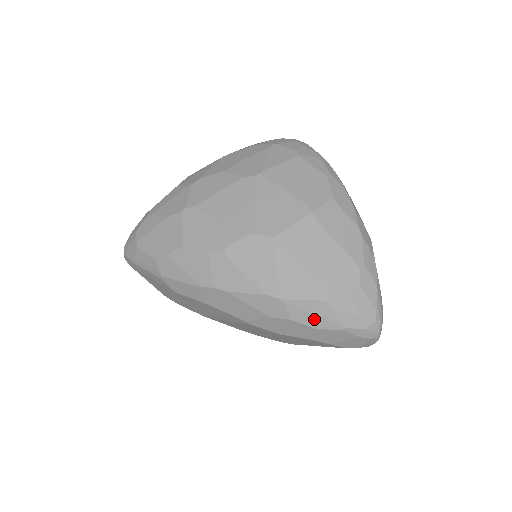
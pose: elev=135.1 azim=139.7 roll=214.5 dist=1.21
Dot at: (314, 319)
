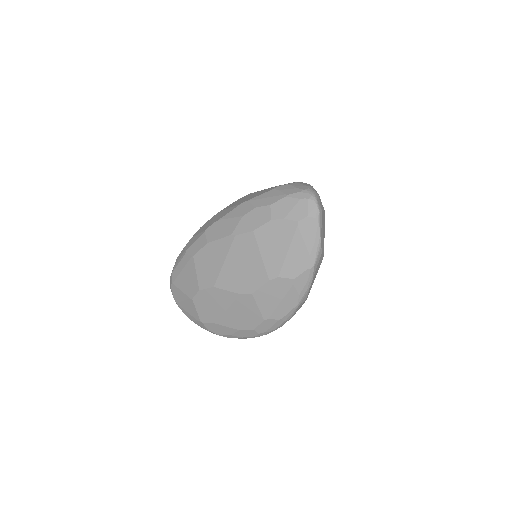
Dot at: (268, 200)
